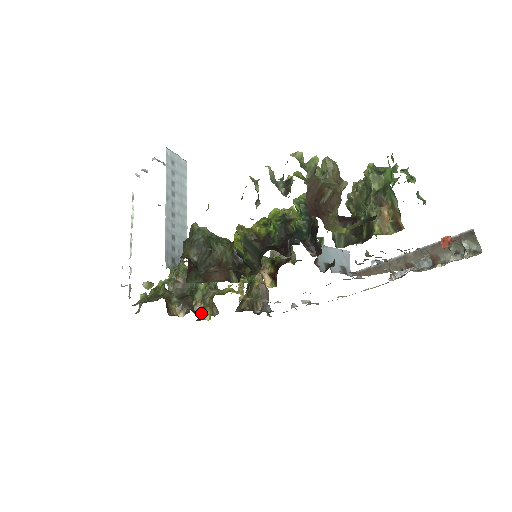
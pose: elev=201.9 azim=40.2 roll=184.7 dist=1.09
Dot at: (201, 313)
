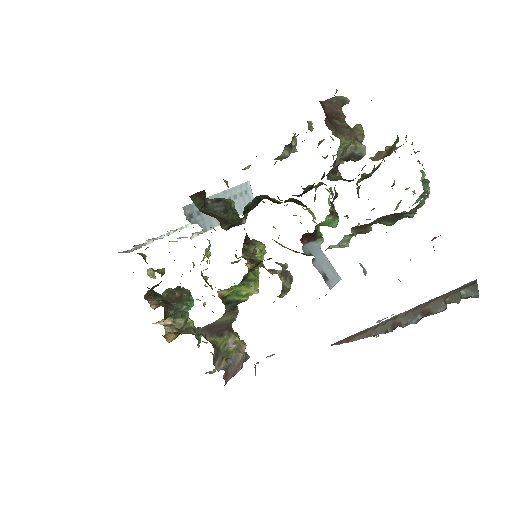
Dot at: (168, 334)
